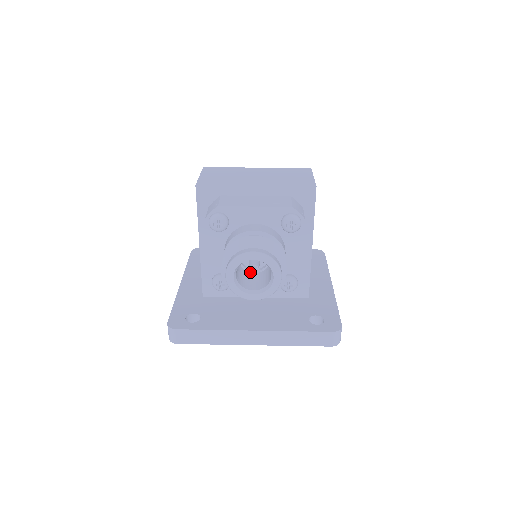
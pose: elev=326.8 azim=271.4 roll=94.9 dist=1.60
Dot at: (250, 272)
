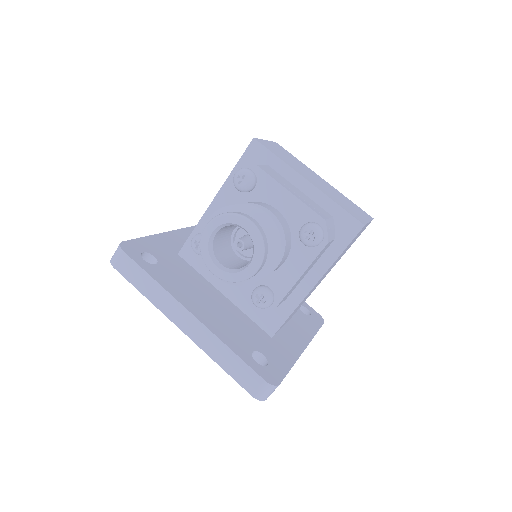
Dot at: (235, 252)
